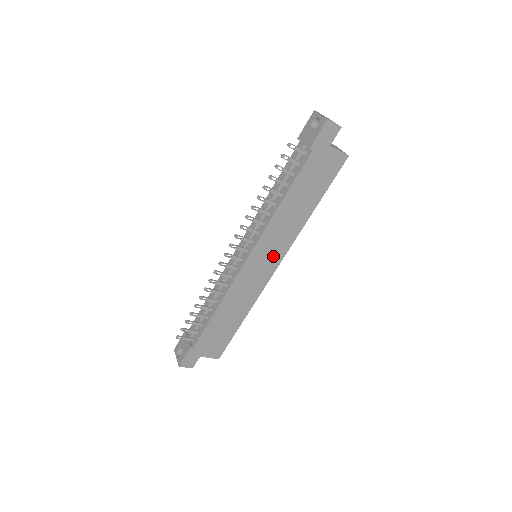
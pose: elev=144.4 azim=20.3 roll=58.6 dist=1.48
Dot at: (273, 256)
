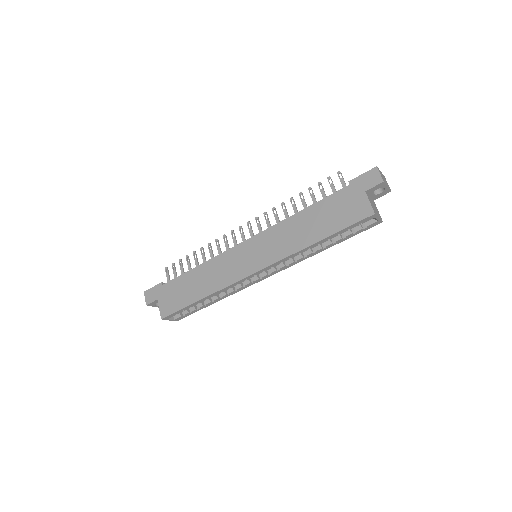
Dot at: (261, 257)
